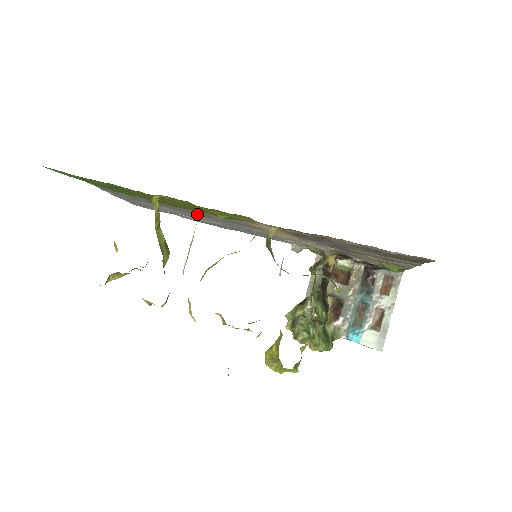
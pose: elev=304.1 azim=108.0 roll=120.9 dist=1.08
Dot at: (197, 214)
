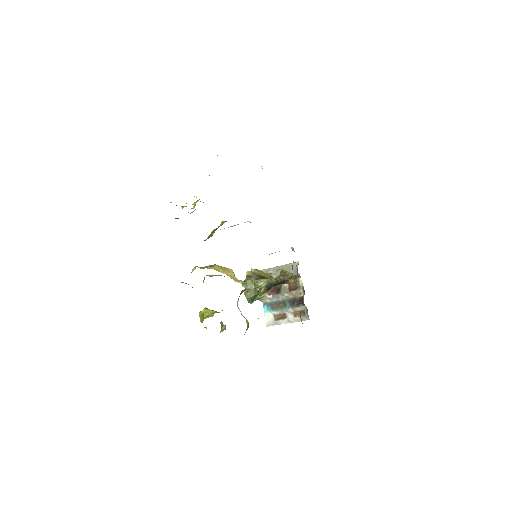
Dot at: occluded
